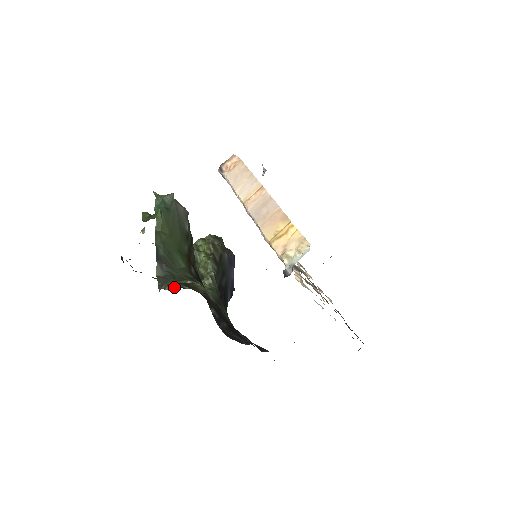
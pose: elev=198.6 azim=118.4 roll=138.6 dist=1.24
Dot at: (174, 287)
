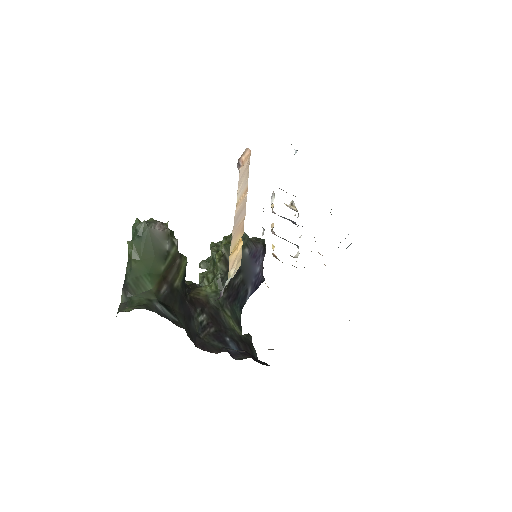
Dot at: occluded
